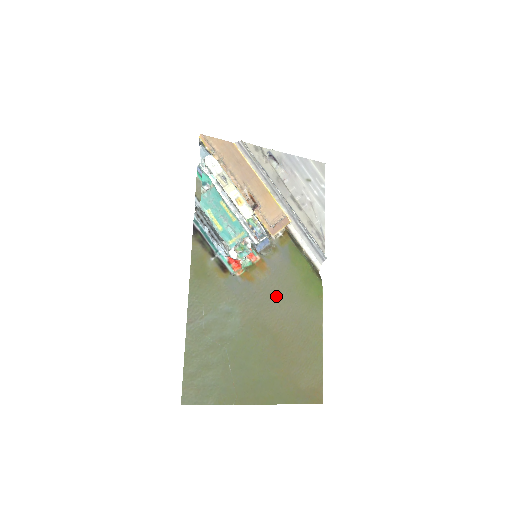
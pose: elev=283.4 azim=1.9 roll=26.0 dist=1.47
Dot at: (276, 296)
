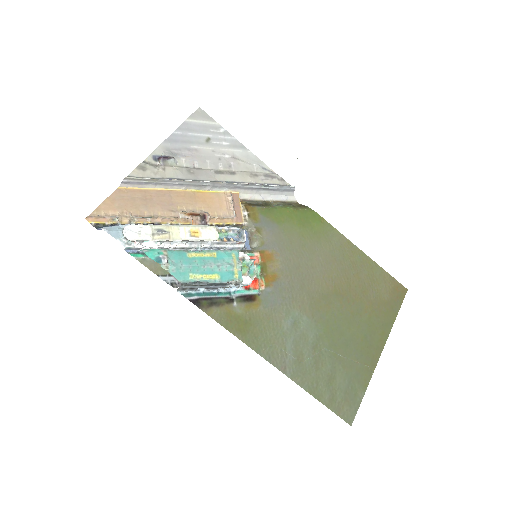
Dot at: (302, 264)
